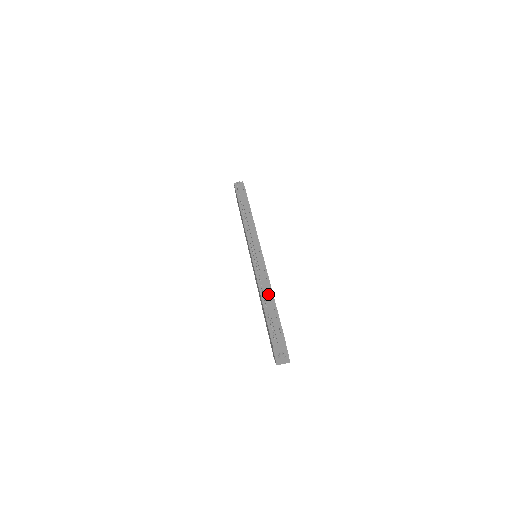
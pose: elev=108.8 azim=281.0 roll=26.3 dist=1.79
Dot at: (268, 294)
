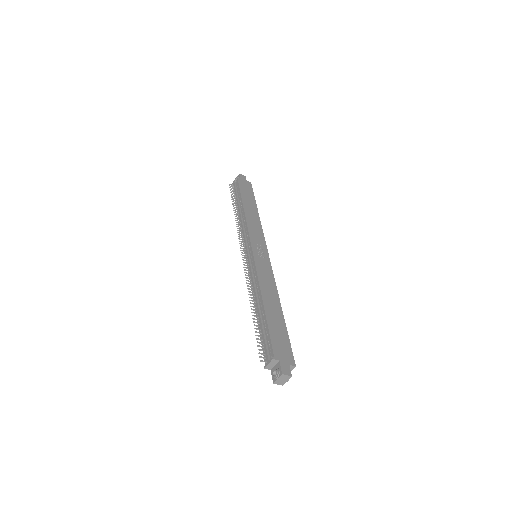
Dot at: (259, 302)
